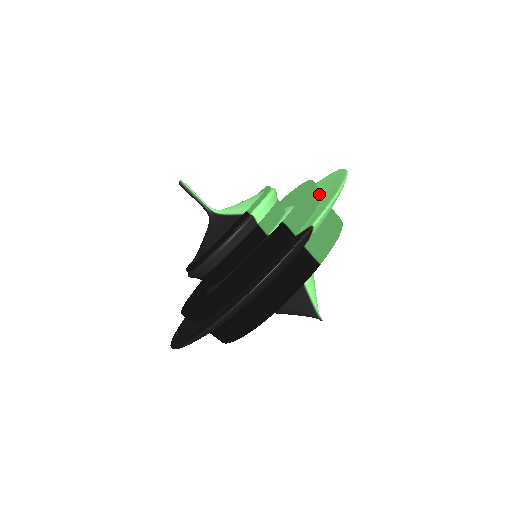
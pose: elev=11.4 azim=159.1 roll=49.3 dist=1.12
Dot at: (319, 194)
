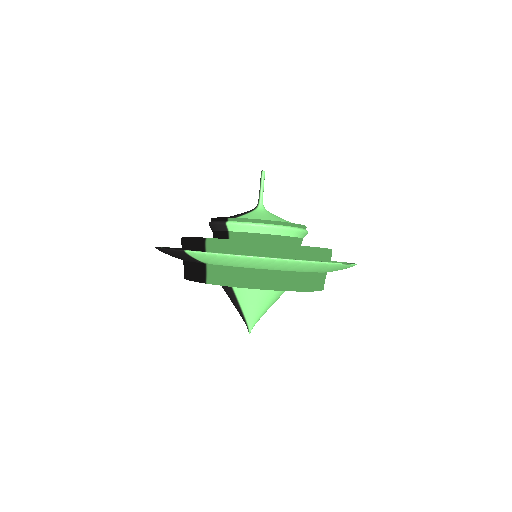
Dot at: (262, 253)
